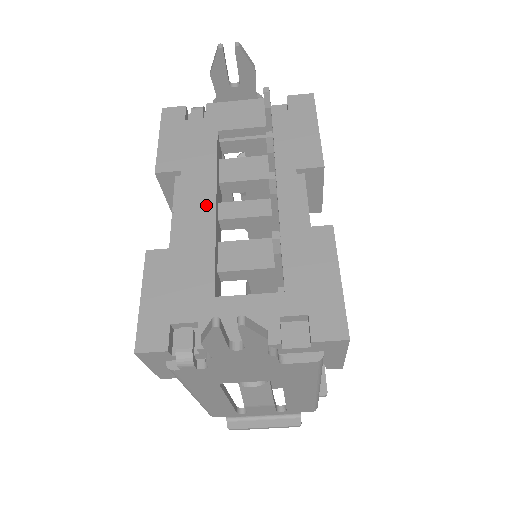
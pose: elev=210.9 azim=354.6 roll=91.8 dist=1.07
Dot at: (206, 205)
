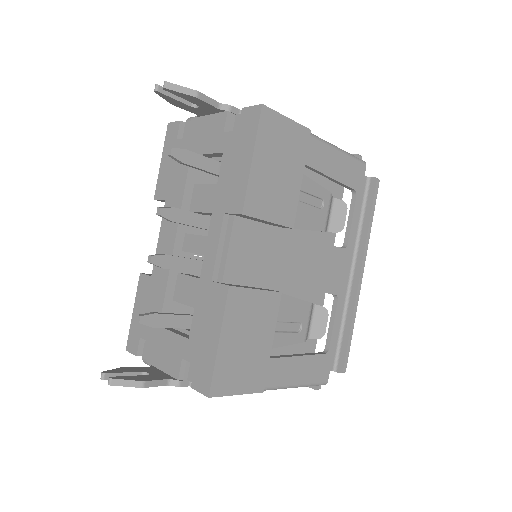
Dot at: (170, 240)
